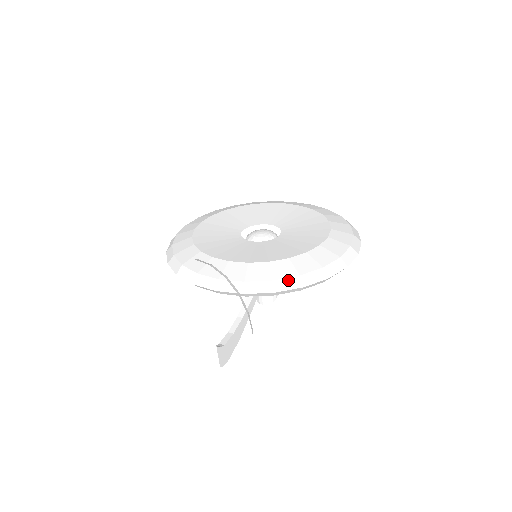
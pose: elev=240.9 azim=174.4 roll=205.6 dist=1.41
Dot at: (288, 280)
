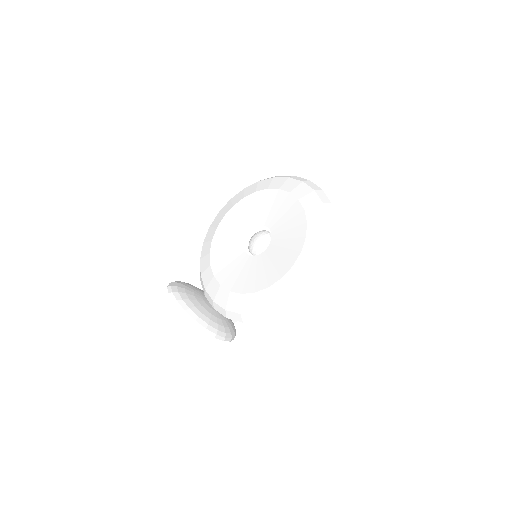
Dot at: (234, 314)
